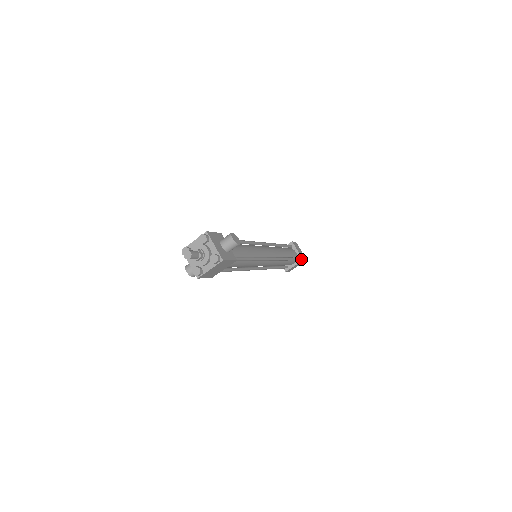
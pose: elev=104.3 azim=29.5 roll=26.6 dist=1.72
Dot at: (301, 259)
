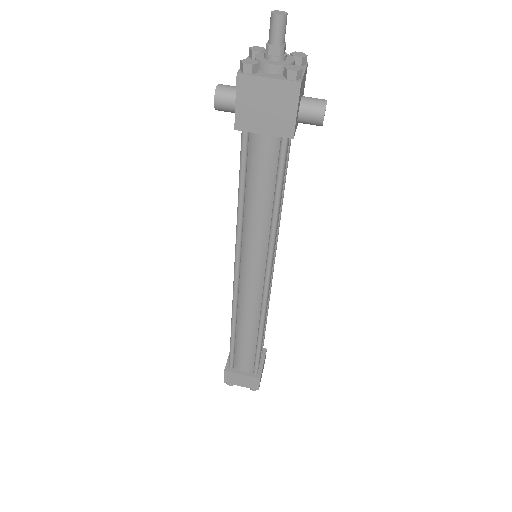
Dot at: (259, 375)
